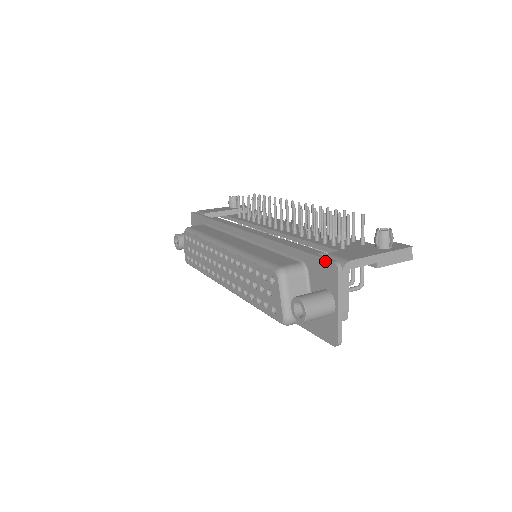
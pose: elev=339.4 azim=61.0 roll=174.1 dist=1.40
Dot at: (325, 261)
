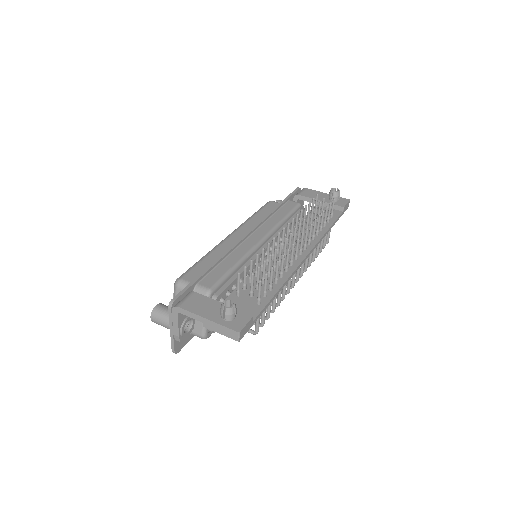
Dot at: (178, 295)
